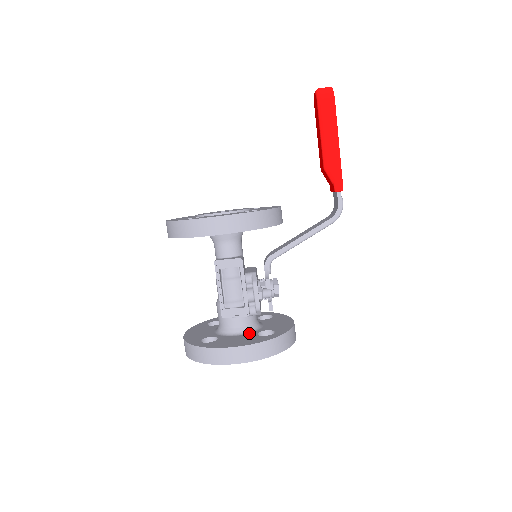
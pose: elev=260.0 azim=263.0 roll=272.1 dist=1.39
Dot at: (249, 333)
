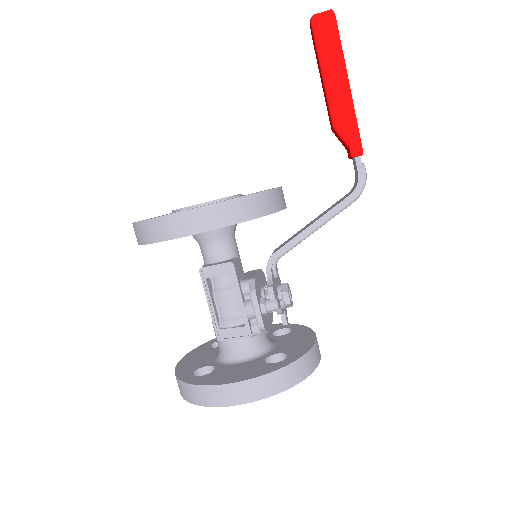
Dot at: (254, 359)
